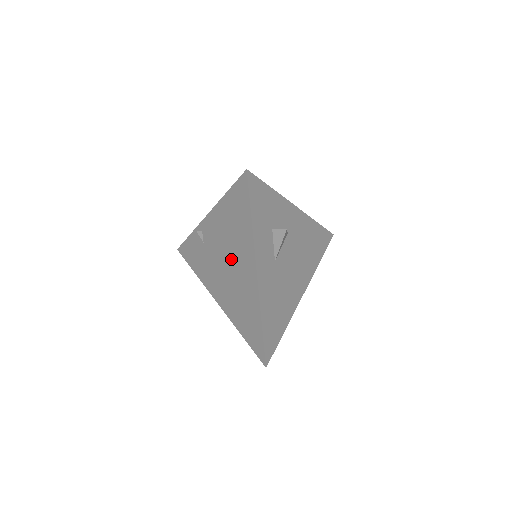
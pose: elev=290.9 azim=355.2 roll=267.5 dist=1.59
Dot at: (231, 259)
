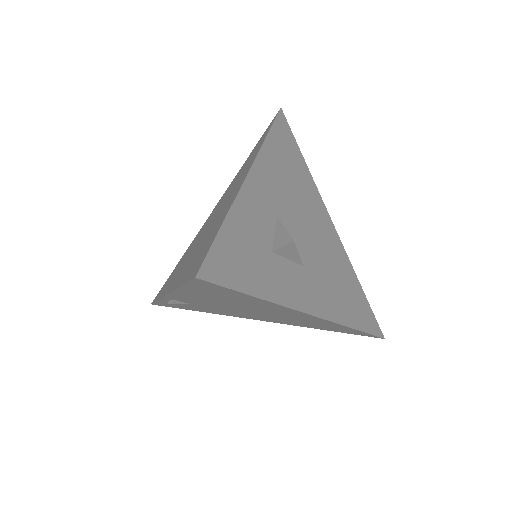
Dot at: occluded
